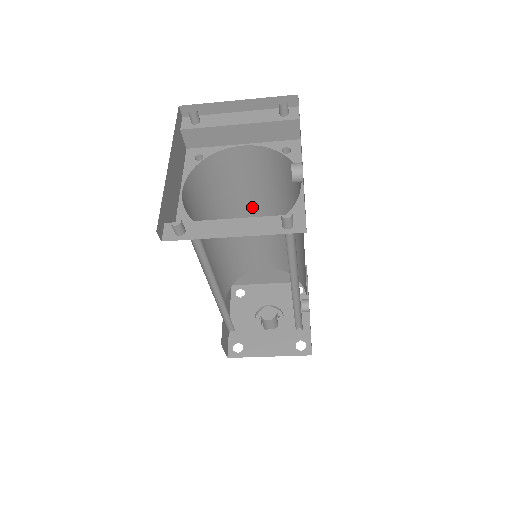
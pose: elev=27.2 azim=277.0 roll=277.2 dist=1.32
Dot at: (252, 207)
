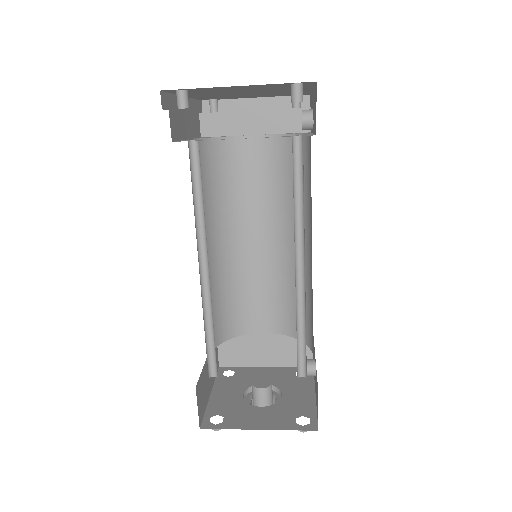
Dot at: (257, 224)
